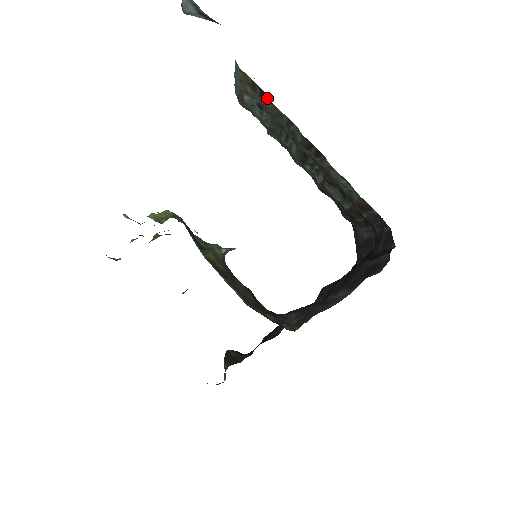
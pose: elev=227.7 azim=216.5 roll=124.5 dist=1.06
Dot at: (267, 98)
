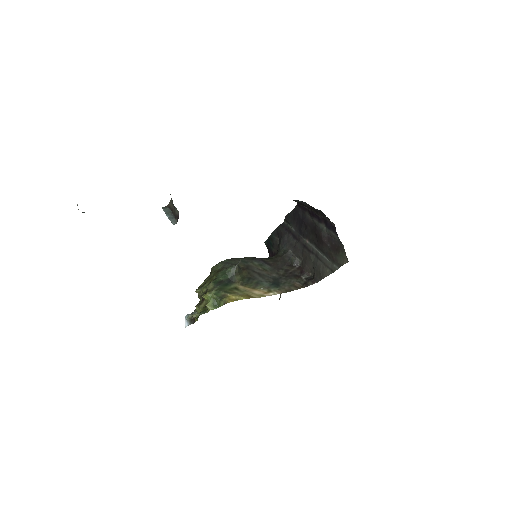
Dot at: occluded
